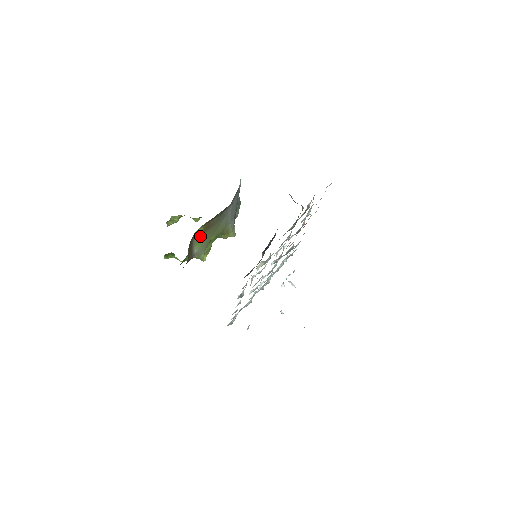
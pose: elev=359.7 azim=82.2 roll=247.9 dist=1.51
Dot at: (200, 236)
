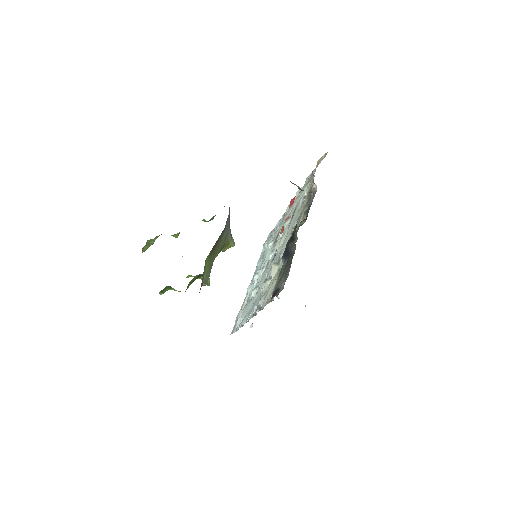
Dot at: (207, 262)
